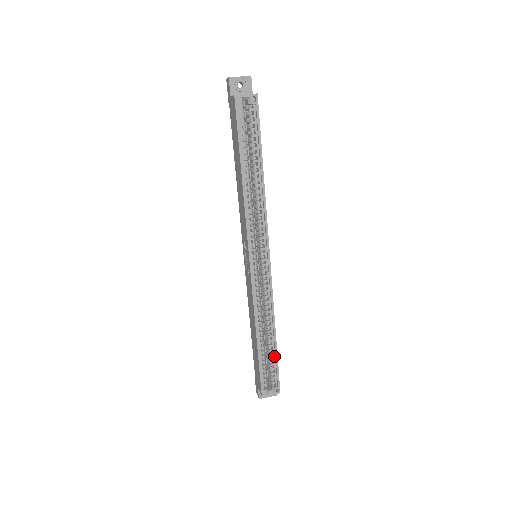
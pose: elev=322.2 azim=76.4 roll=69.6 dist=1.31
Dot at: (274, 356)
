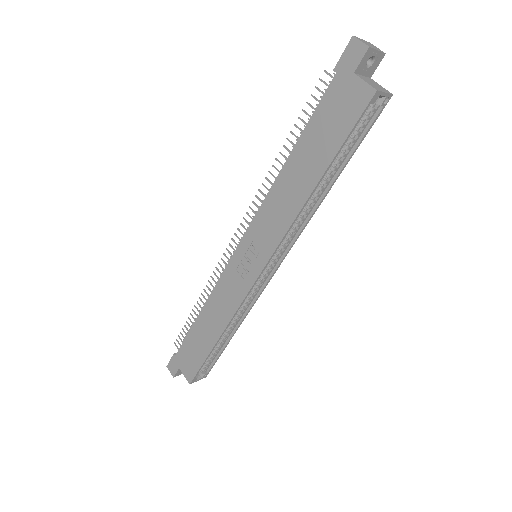
Dot at: (220, 349)
